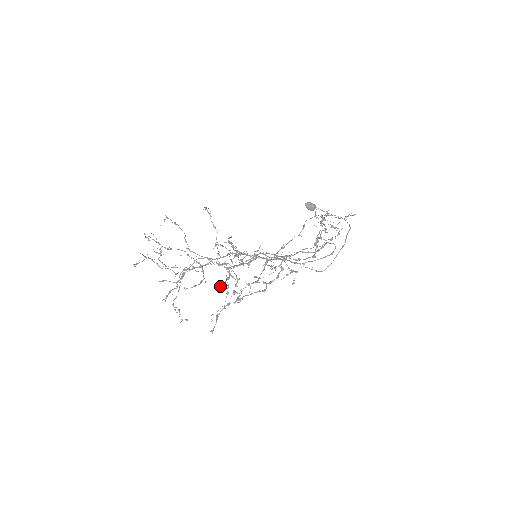
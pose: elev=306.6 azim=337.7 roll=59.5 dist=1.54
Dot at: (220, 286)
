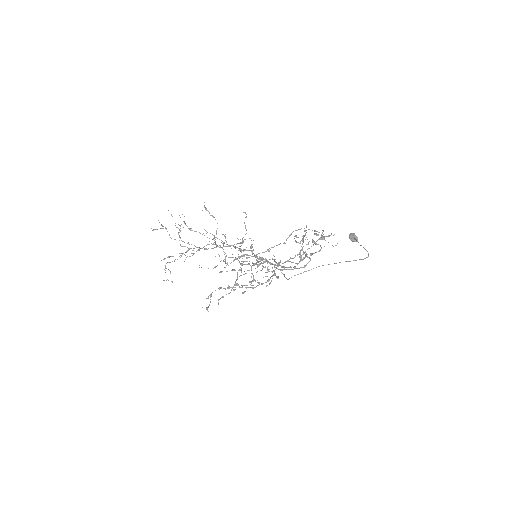
Dot at: (220, 272)
